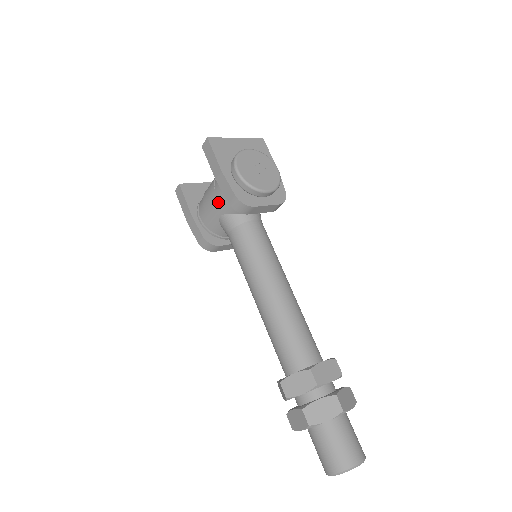
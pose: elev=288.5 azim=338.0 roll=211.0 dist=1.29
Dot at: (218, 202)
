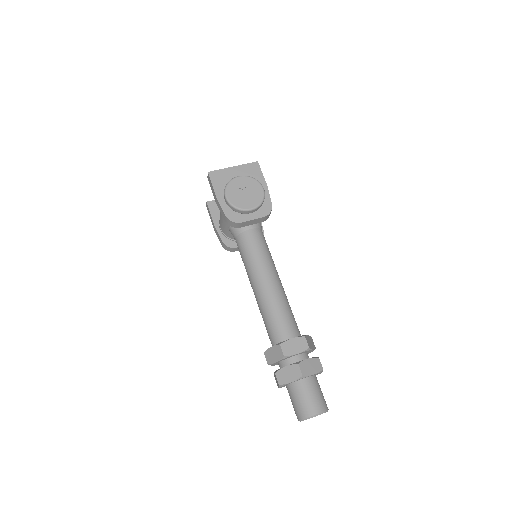
Dot at: (223, 218)
